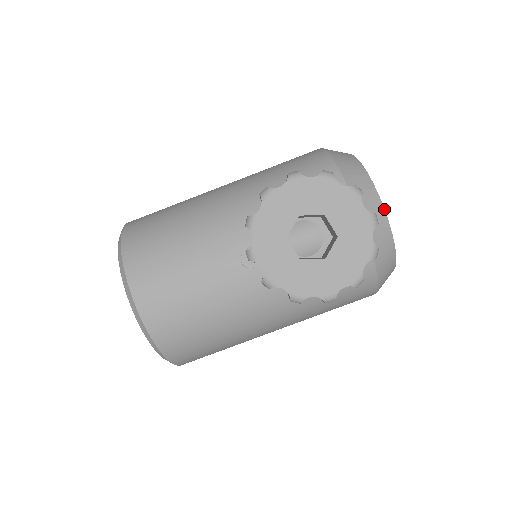
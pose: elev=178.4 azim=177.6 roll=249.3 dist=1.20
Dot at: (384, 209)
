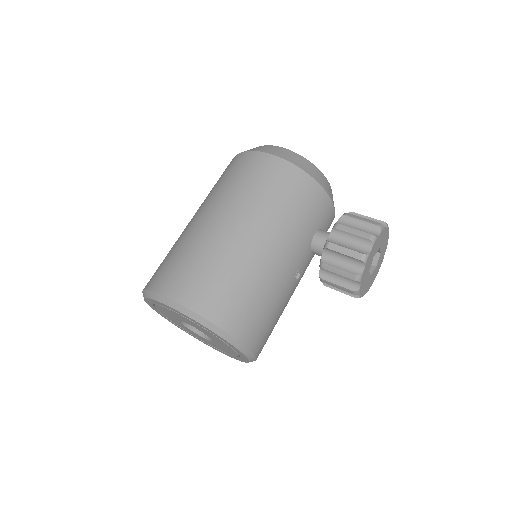
Dot at: occluded
